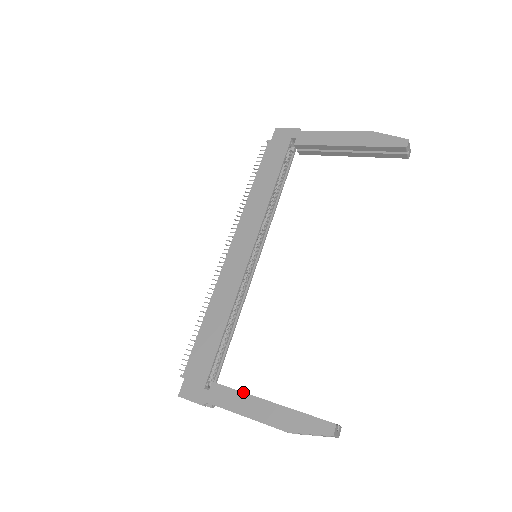
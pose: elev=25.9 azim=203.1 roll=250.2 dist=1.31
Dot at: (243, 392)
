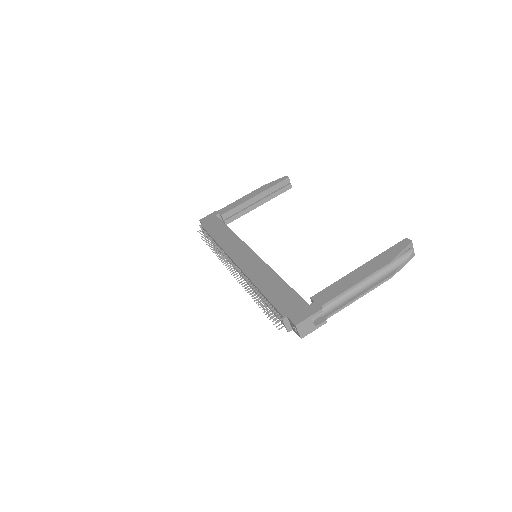
Dot at: occluded
